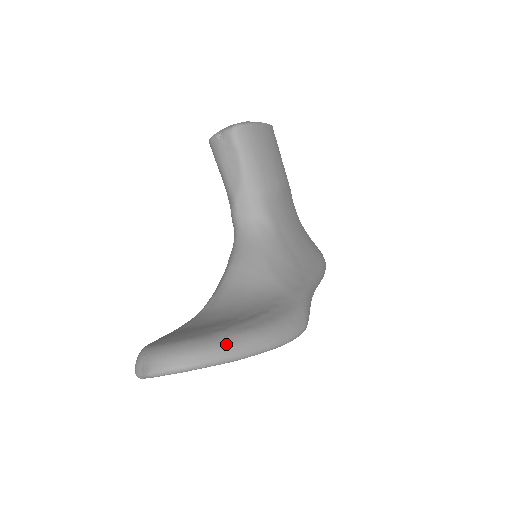
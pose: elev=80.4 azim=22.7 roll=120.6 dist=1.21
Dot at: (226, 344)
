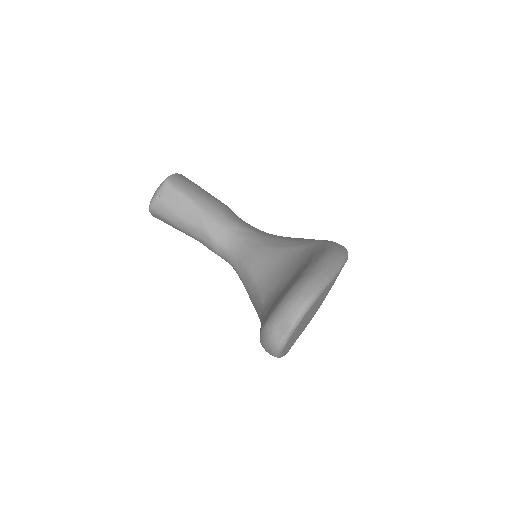
Dot at: (320, 267)
